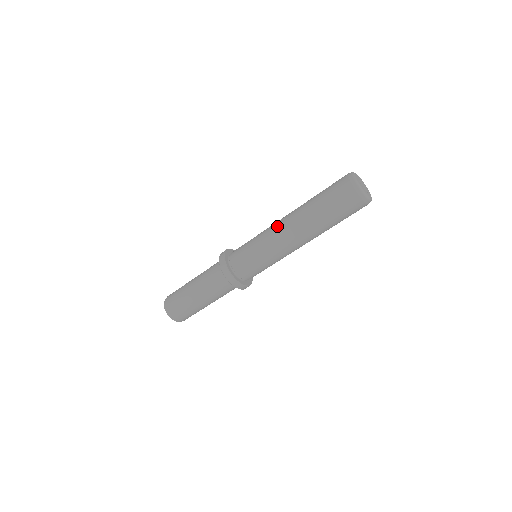
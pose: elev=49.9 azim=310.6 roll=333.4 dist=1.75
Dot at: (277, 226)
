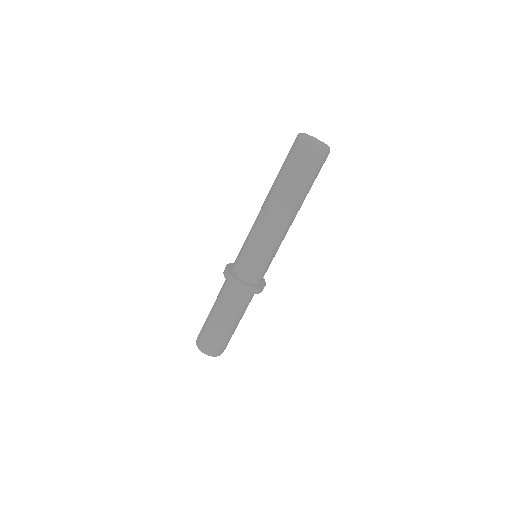
Dot at: occluded
